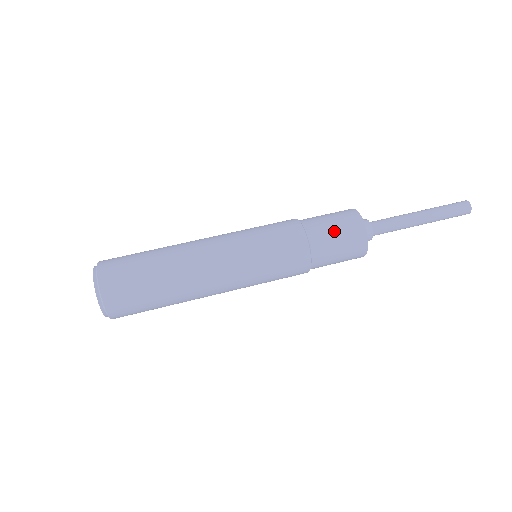
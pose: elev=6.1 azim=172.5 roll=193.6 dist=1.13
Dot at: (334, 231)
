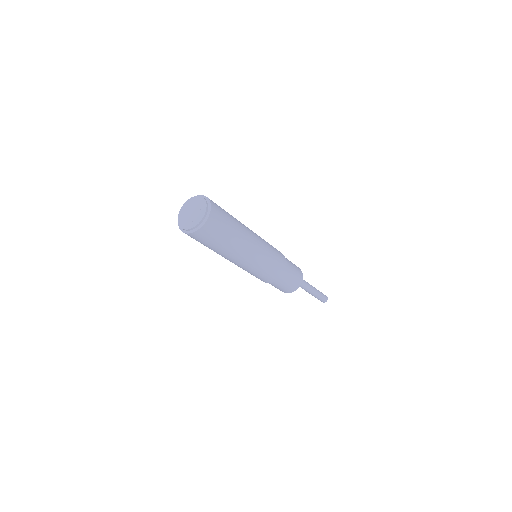
Dot at: (293, 265)
